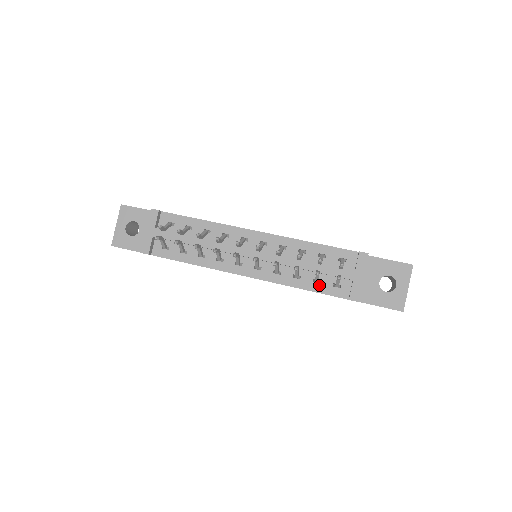
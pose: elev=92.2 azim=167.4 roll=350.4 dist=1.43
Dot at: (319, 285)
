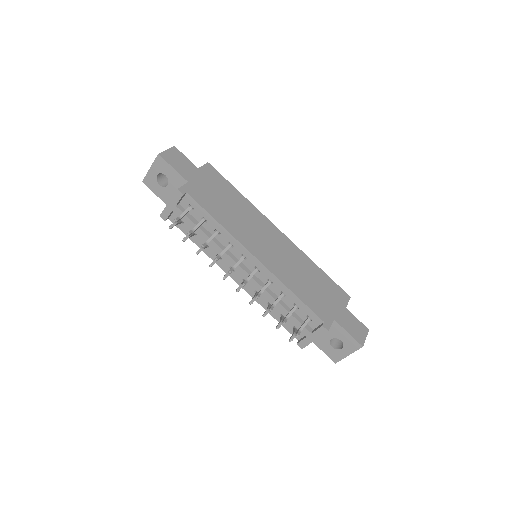
Dot at: occluded
